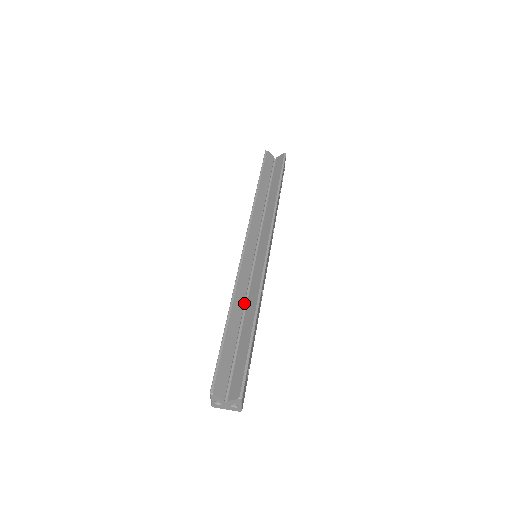
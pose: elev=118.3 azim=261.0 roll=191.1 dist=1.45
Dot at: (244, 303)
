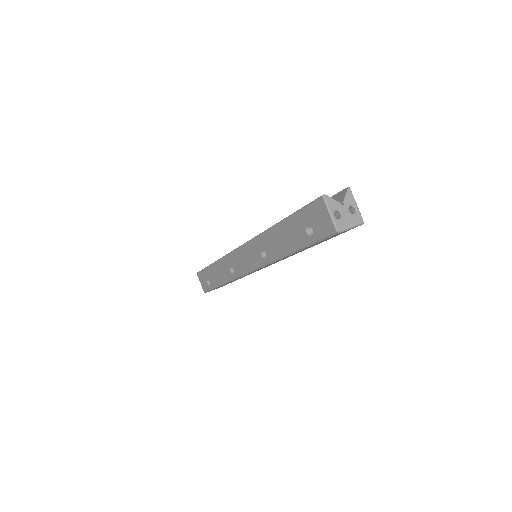
Dot at: occluded
